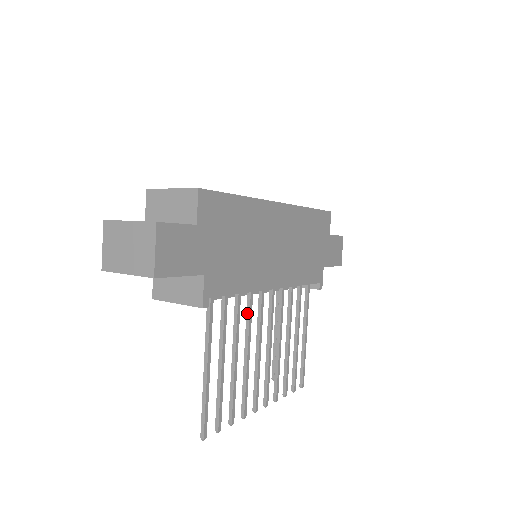
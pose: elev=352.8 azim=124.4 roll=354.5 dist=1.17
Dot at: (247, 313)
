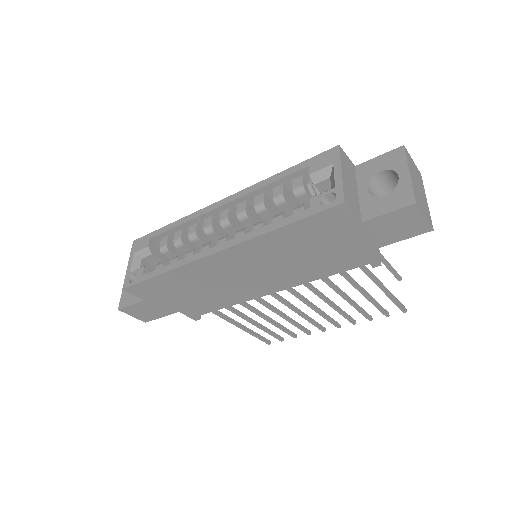
Dot at: (260, 301)
